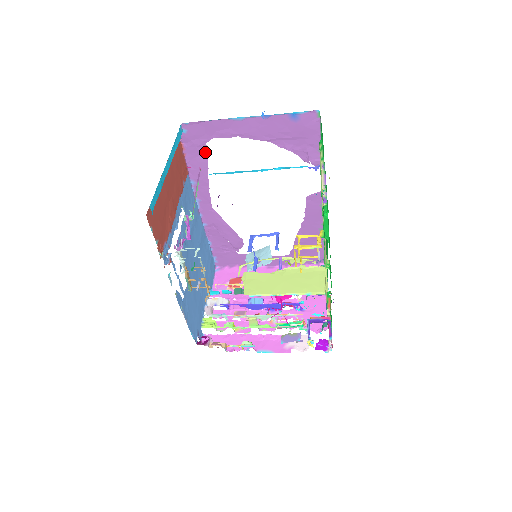
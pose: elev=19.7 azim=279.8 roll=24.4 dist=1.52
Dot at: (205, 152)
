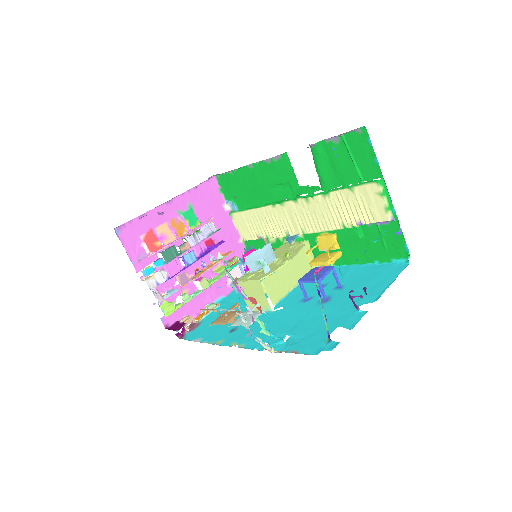
Dot at: occluded
